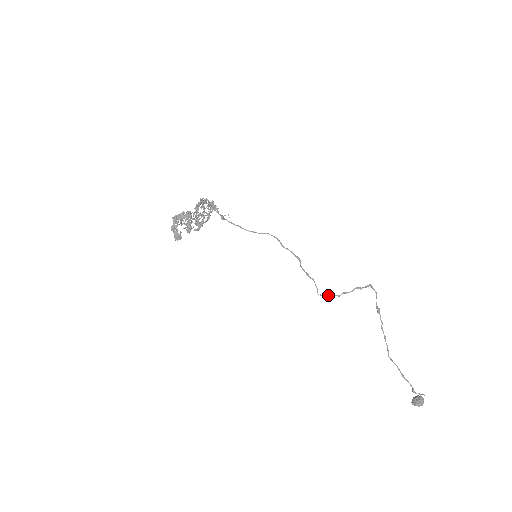
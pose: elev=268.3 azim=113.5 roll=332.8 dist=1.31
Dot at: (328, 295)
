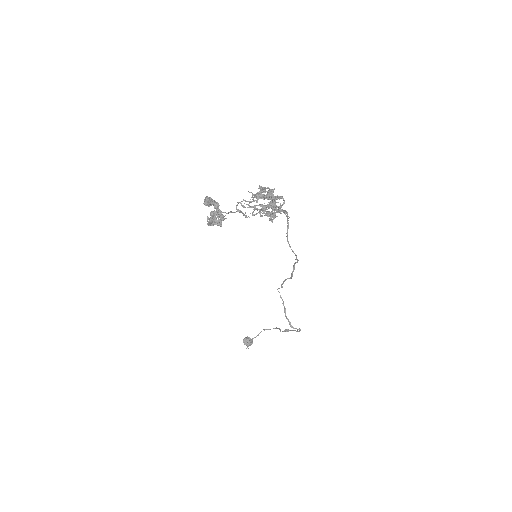
Dot at: (280, 295)
